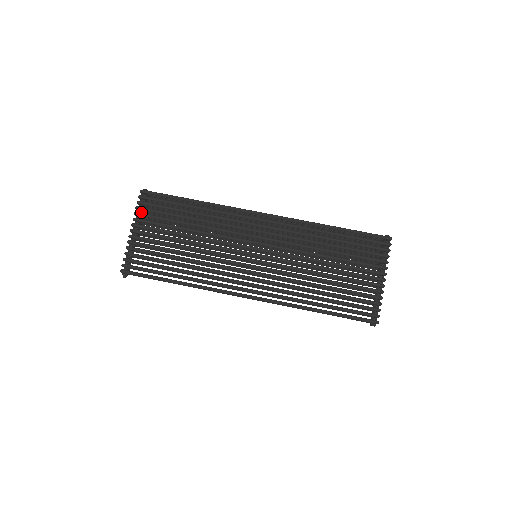
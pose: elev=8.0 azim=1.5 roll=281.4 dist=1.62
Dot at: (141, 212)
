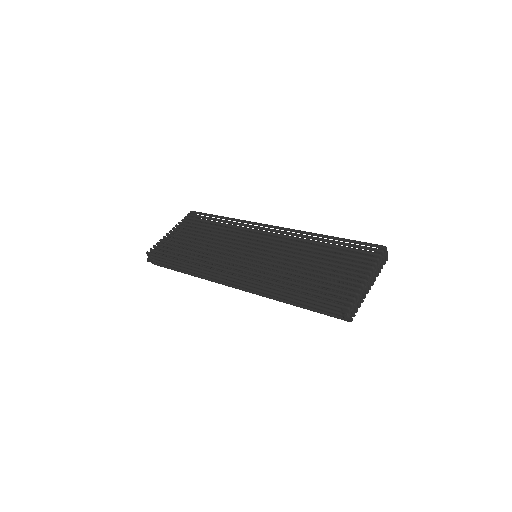
Dot at: (185, 225)
